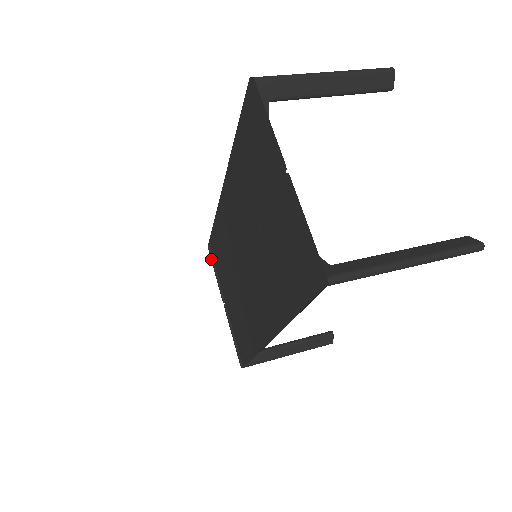
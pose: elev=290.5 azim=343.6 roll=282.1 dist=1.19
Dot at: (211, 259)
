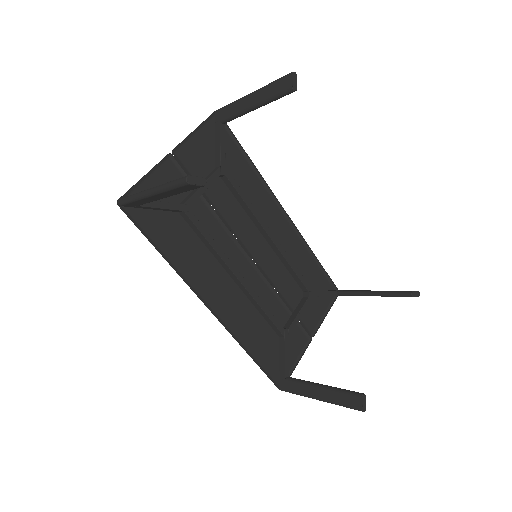
Dot at: (333, 302)
